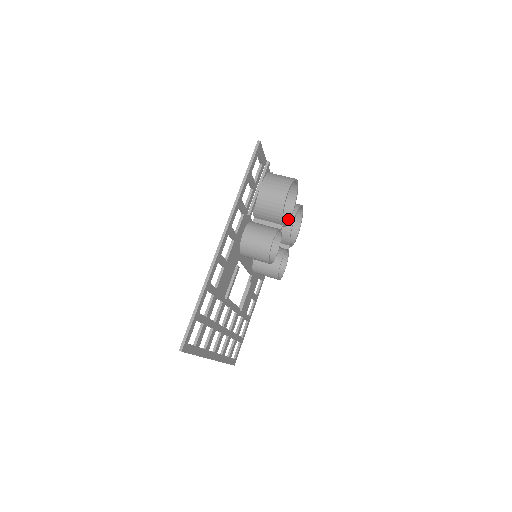
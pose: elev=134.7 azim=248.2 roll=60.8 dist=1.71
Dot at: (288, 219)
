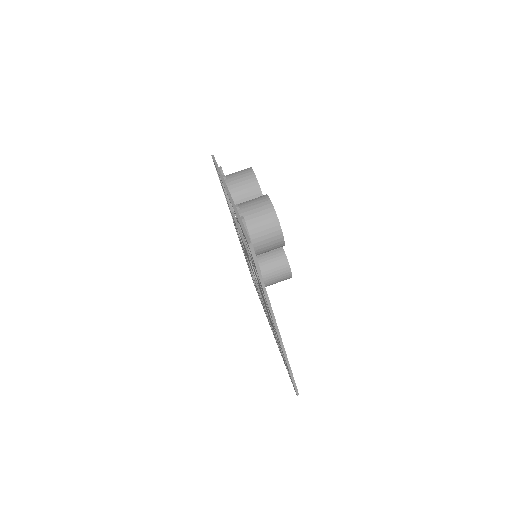
Dot at: occluded
